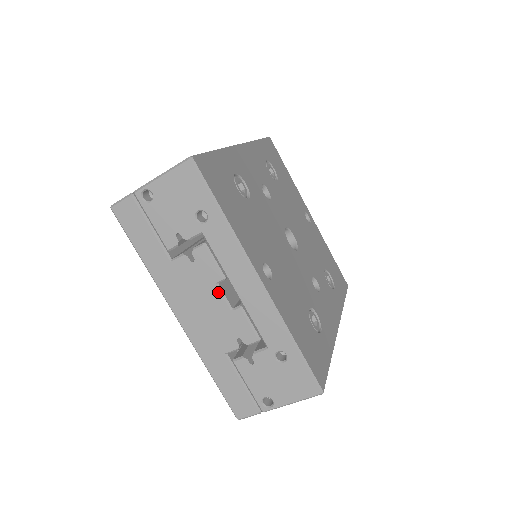
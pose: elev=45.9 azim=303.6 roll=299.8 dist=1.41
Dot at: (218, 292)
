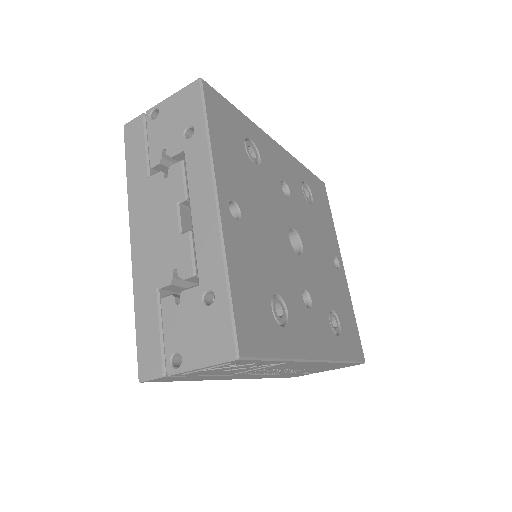
Dot at: (175, 212)
